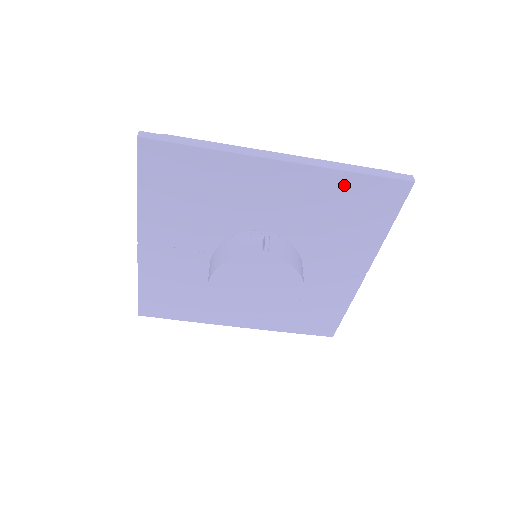
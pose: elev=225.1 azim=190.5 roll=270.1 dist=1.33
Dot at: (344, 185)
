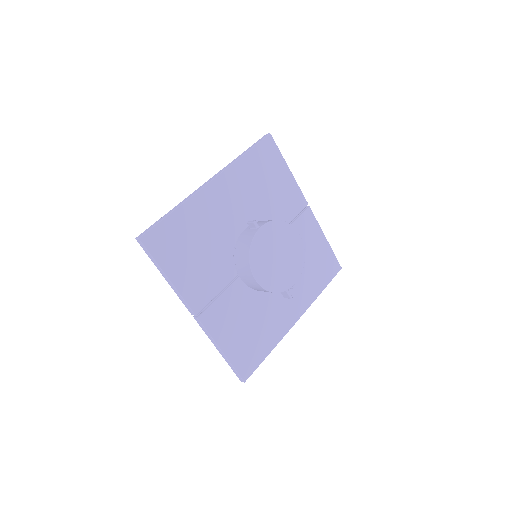
Dot at: (248, 165)
